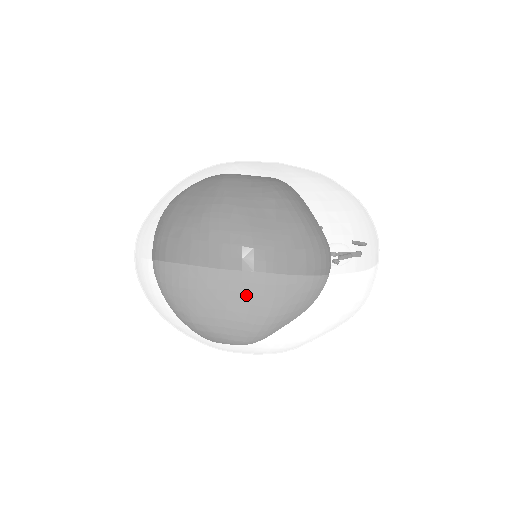
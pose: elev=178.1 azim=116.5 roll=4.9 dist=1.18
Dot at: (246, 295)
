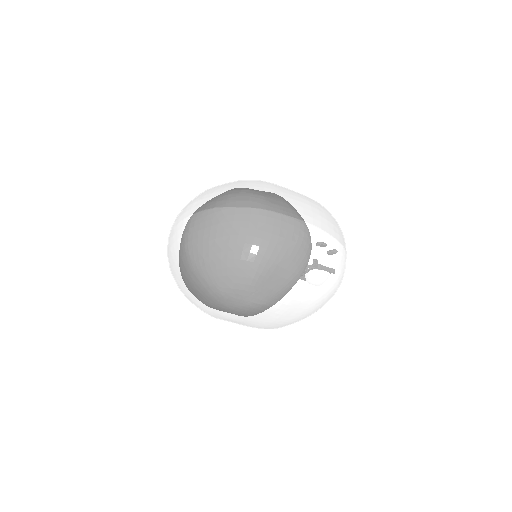
Dot at: (253, 223)
